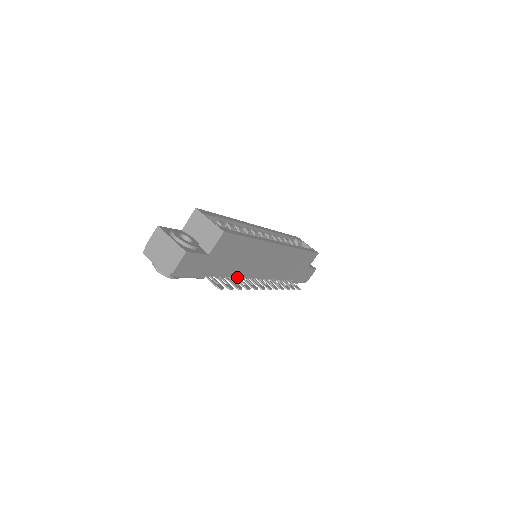
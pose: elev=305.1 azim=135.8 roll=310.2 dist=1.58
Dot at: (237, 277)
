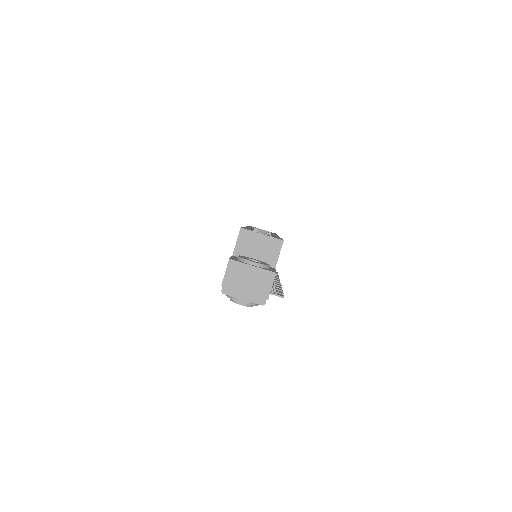
Dot at: occluded
